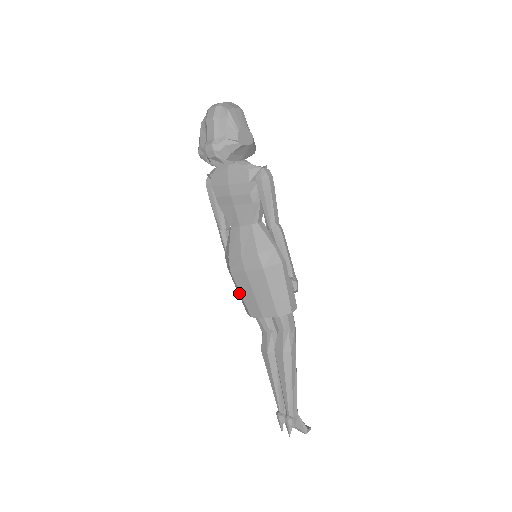
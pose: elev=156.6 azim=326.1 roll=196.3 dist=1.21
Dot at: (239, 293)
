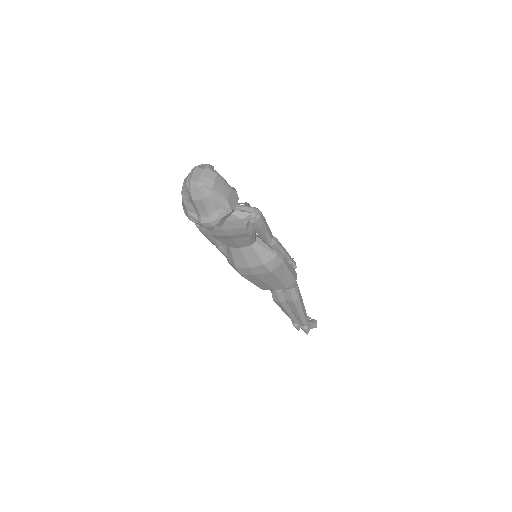
Dot at: occluded
